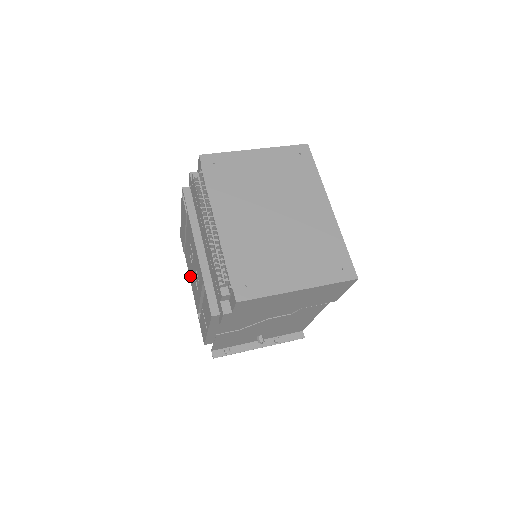
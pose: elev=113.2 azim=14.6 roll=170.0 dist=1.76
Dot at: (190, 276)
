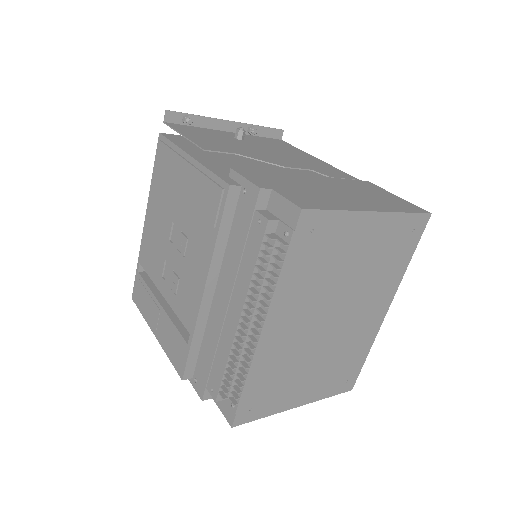
Dot at: (151, 216)
